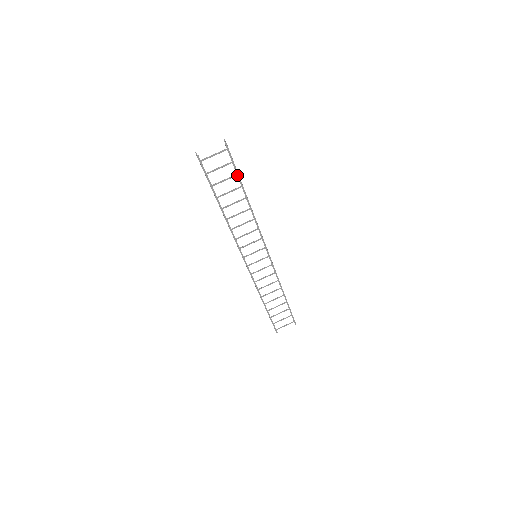
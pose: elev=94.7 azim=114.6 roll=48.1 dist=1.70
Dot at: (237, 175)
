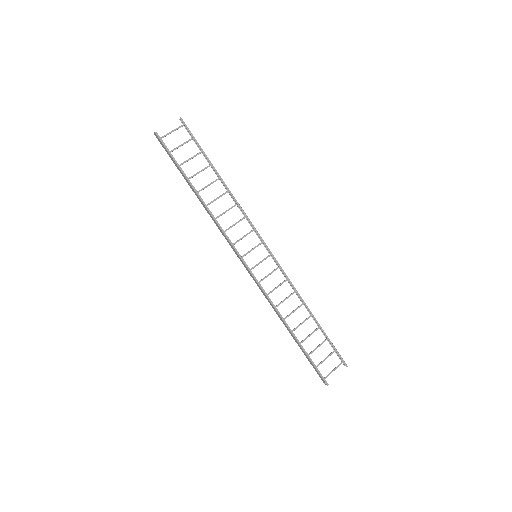
Dot at: (202, 152)
